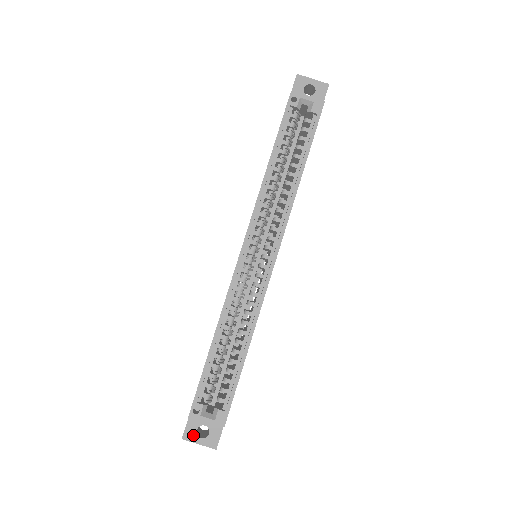
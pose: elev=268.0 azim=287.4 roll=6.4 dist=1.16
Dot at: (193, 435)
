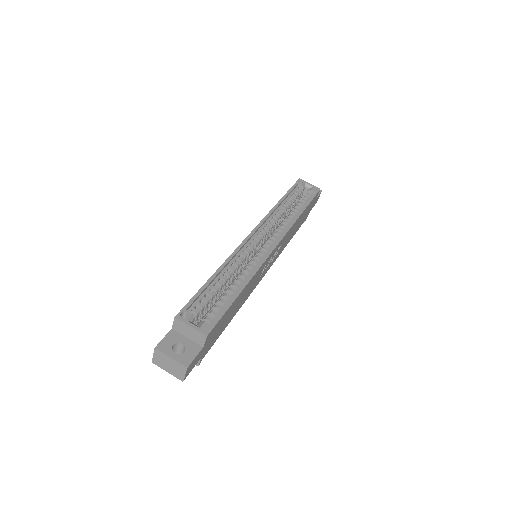
Dot at: (168, 348)
